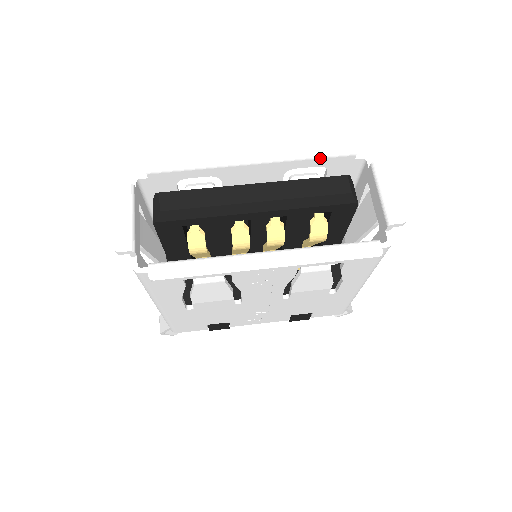
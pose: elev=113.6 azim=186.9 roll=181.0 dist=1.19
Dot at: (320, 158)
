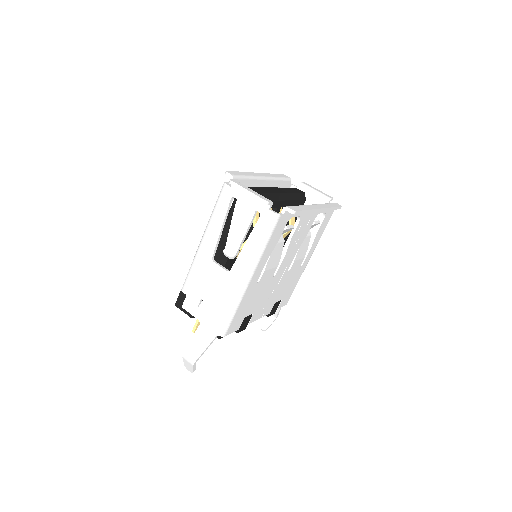
Dot at: (282, 181)
